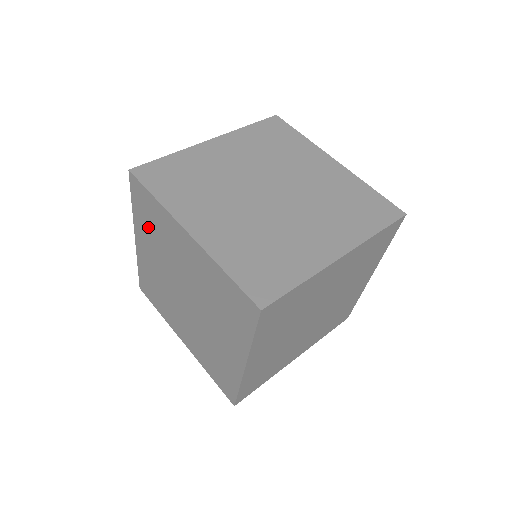
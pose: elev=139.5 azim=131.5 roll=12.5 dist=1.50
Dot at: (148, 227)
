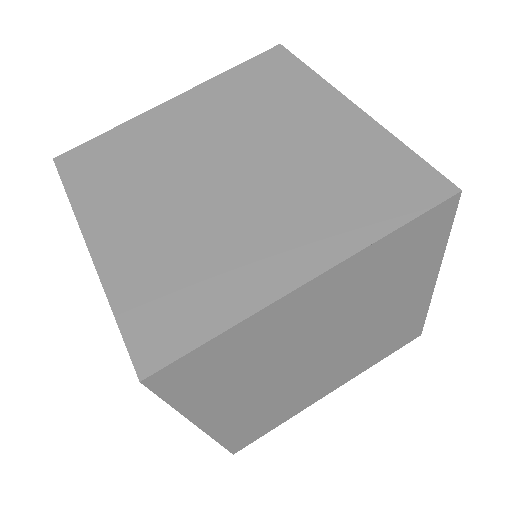
Dot at: occluded
